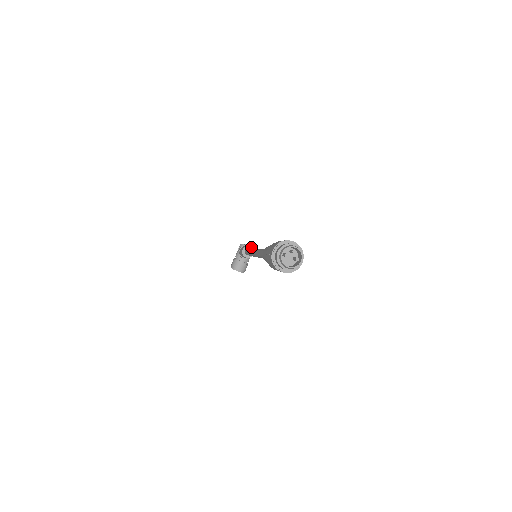
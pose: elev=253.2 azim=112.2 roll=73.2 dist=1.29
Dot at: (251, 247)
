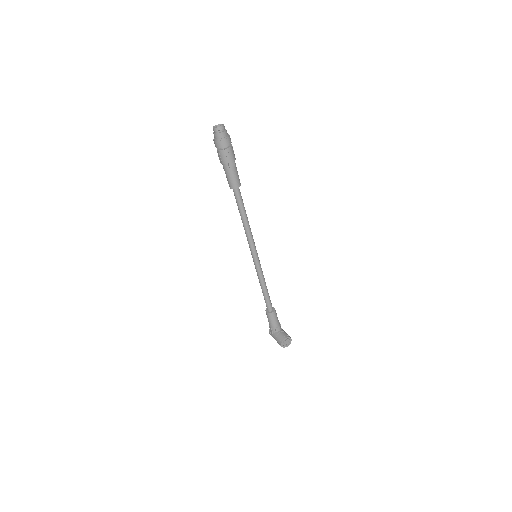
Dot at: occluded
